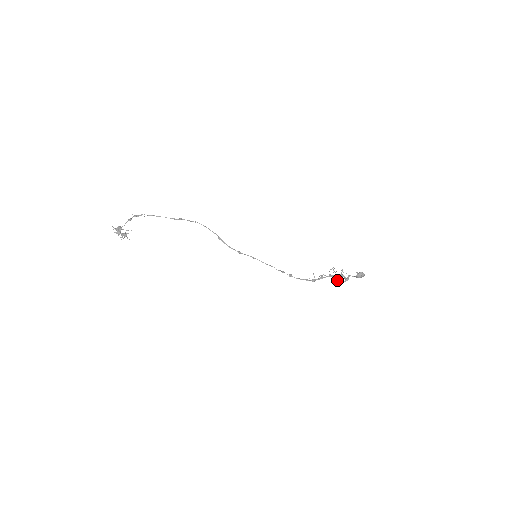
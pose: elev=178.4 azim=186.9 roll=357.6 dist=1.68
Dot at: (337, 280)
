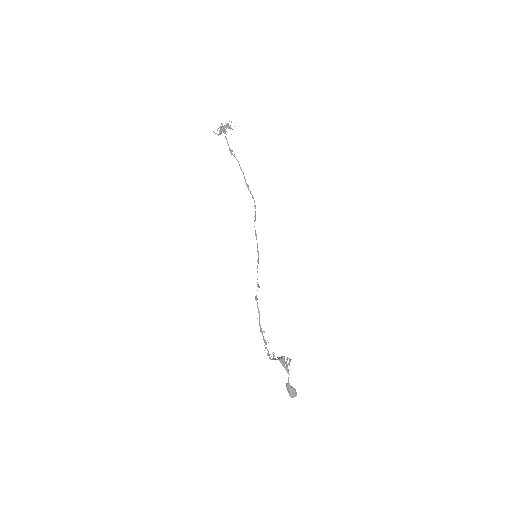
Dot at: occluded
